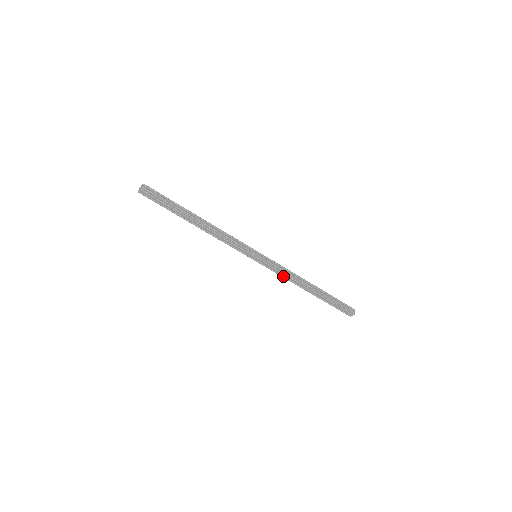
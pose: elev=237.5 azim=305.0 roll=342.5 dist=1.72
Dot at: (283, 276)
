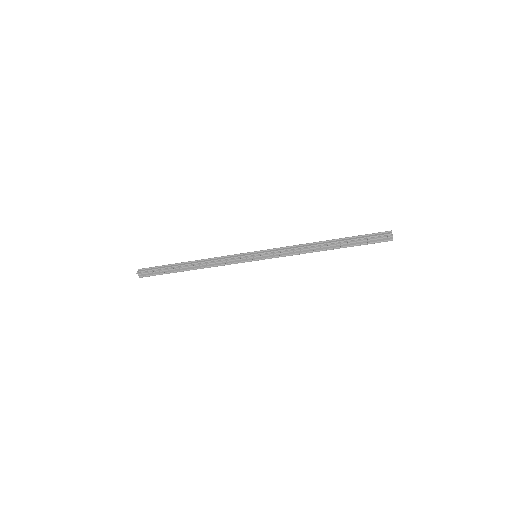
Dot at: occluded
